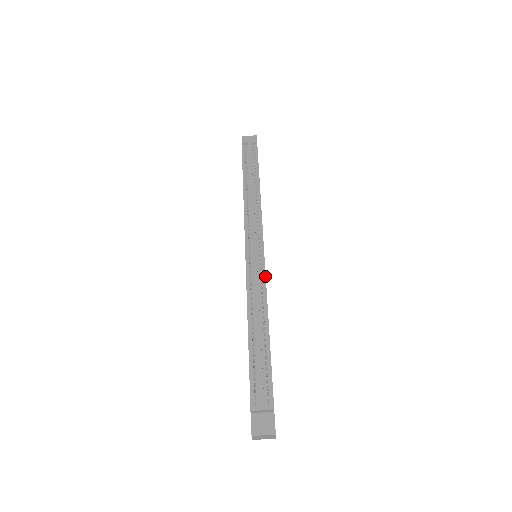
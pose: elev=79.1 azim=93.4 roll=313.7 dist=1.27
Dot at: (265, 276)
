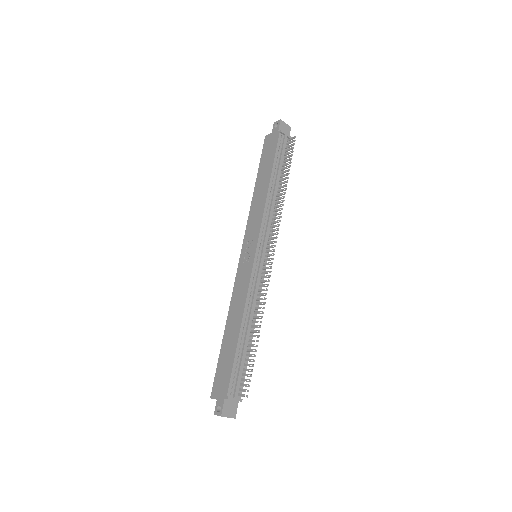
Dot at: occluded
